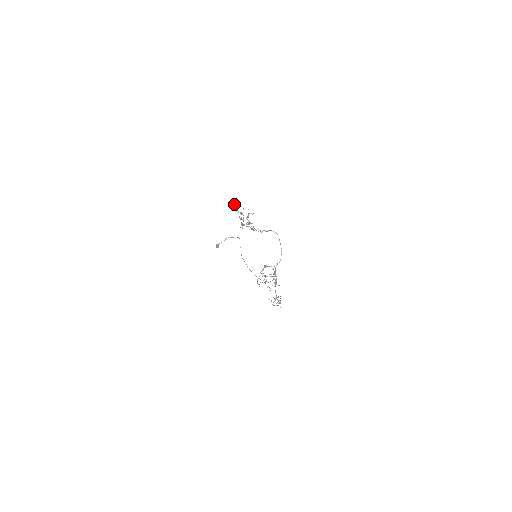
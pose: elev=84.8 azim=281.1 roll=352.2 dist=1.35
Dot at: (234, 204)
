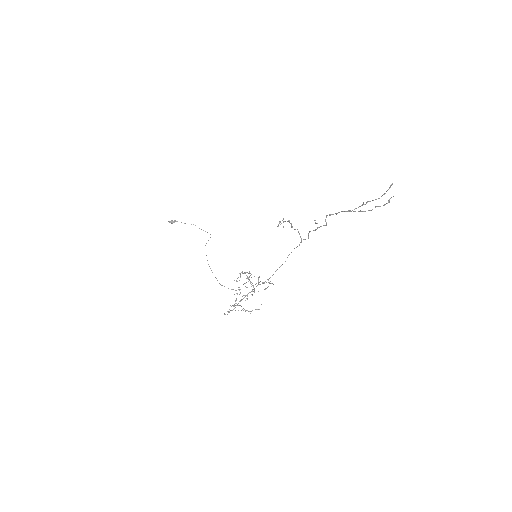
Dot at: occluded
